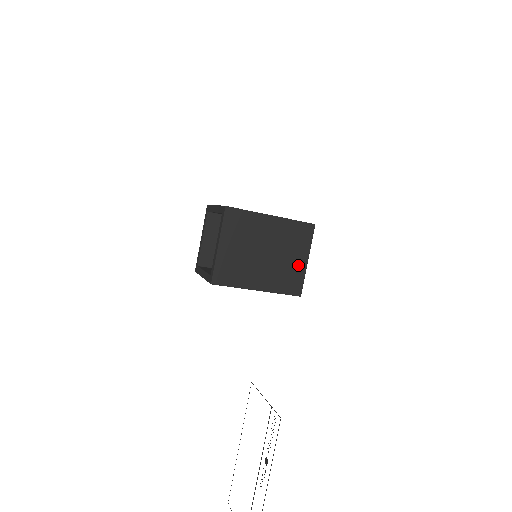
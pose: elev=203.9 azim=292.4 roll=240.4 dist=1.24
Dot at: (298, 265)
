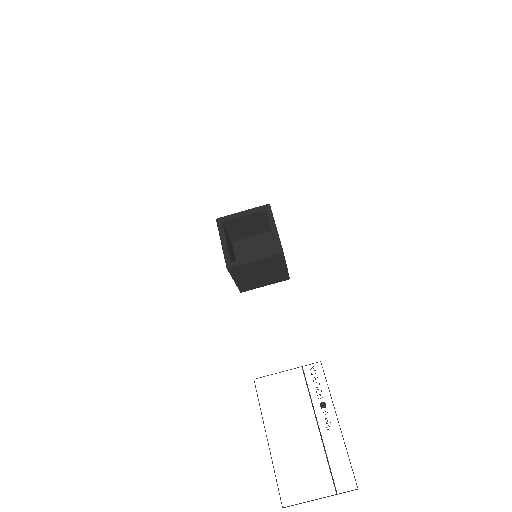
Dot at: occluded
